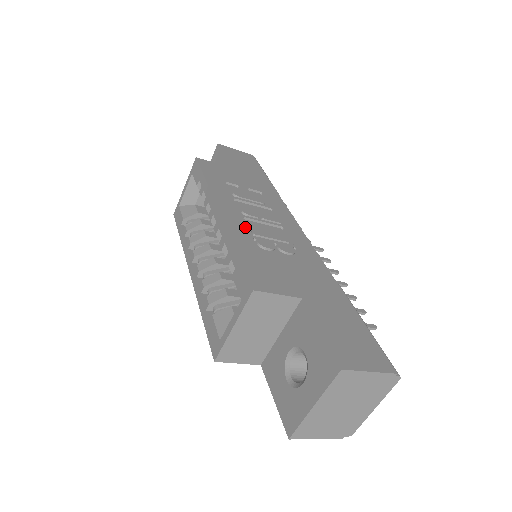
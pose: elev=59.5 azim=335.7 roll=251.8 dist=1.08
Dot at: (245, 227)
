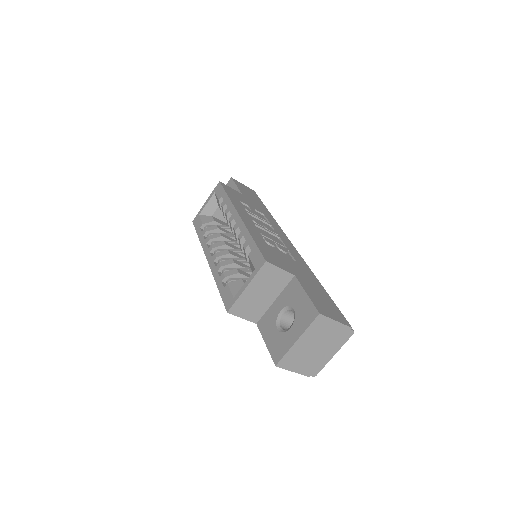
Dot at: (256, 229)
